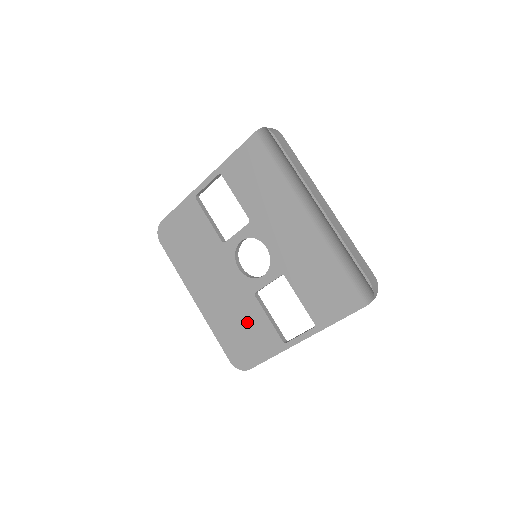
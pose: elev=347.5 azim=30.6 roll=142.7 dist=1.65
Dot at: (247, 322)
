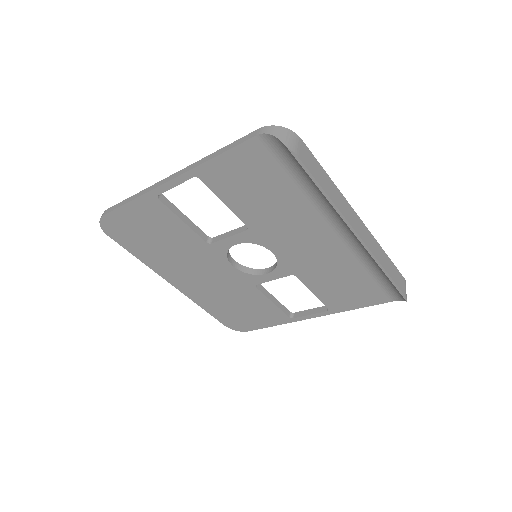
Dot at: (245, 304)
